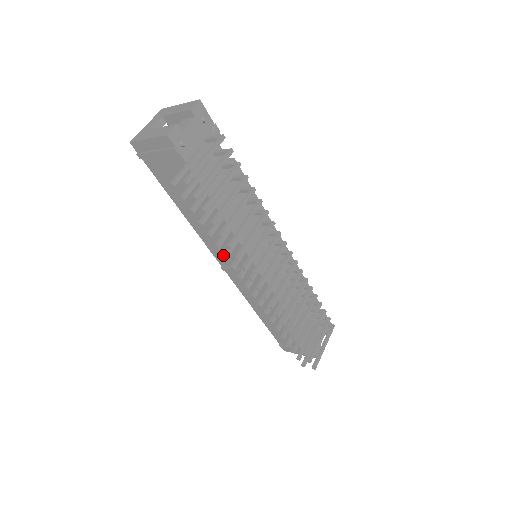
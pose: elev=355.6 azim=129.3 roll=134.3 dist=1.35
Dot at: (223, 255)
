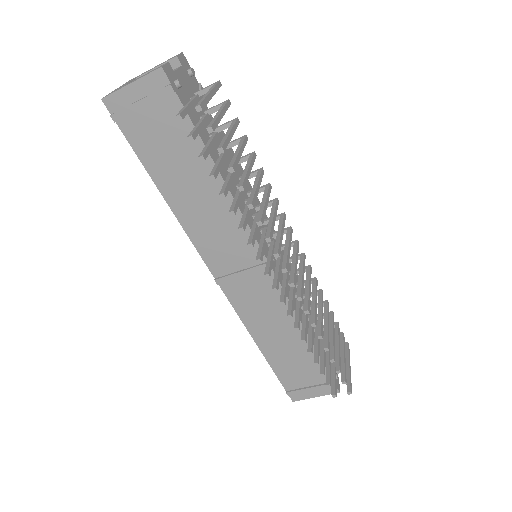
Dot at: (238, 227)
